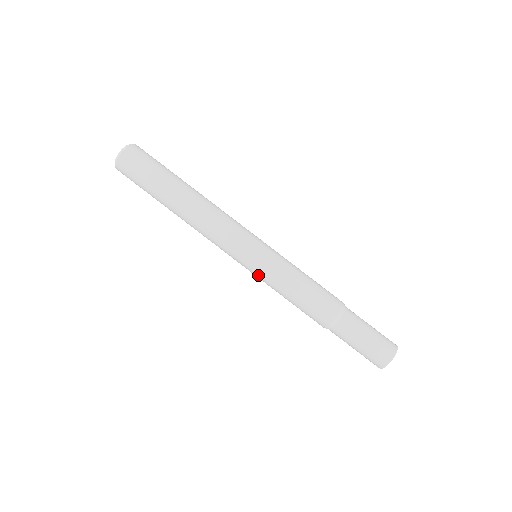
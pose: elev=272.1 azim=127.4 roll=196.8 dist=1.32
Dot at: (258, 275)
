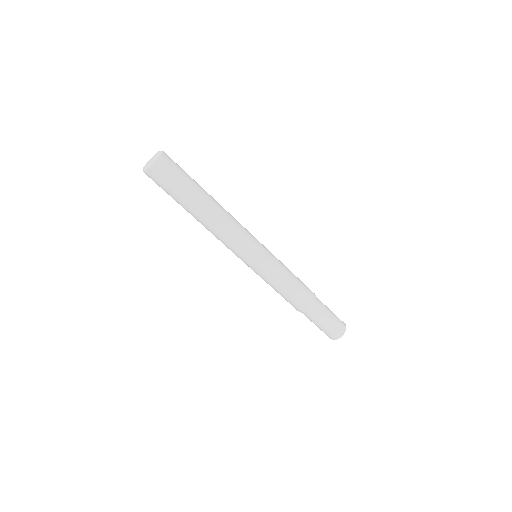
Dot at: (254, 271)
